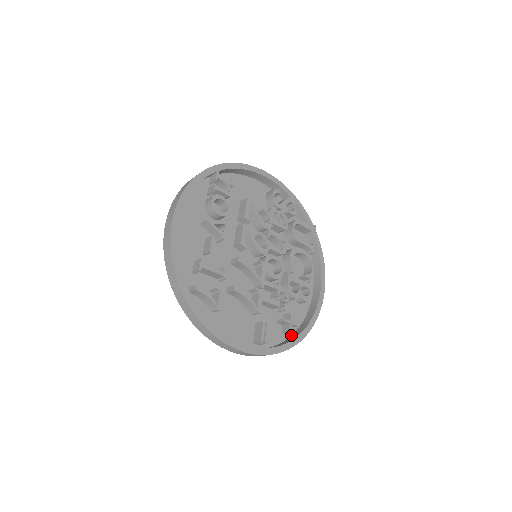
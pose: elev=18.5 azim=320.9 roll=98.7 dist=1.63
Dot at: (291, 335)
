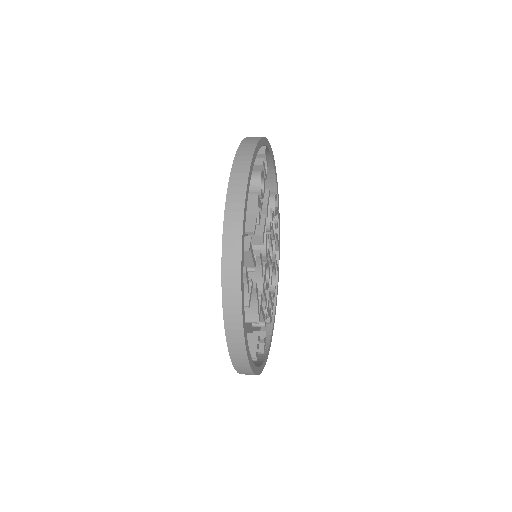
Dot at: occluded
